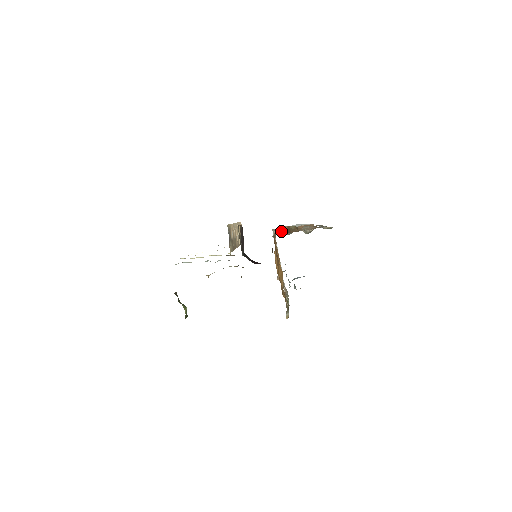
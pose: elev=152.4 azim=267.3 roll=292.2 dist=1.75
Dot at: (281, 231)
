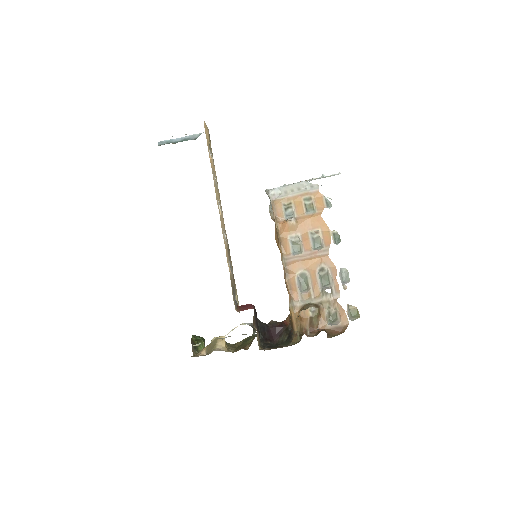
Dot at: (292, 265)
